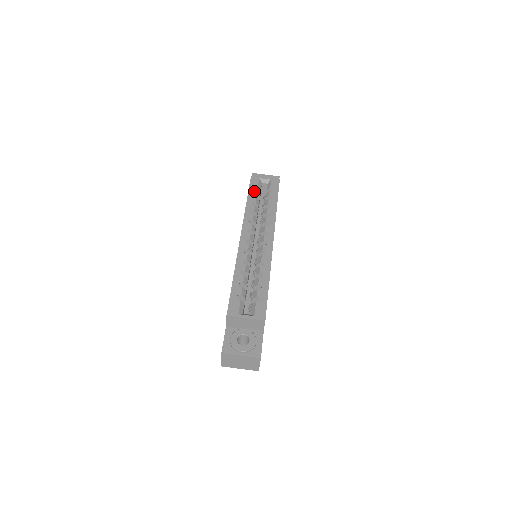
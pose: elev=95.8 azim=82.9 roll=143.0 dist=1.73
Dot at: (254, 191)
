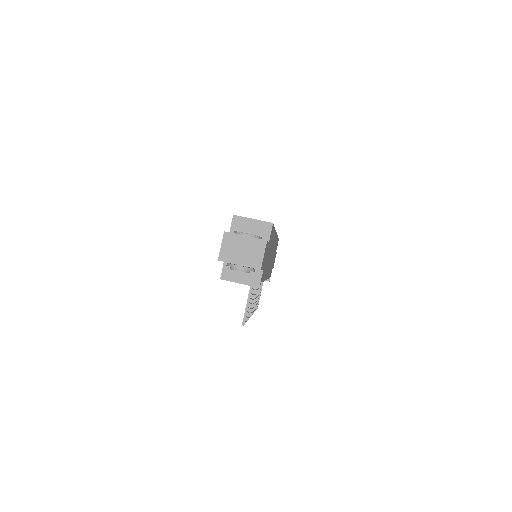
Dot at: occluded
